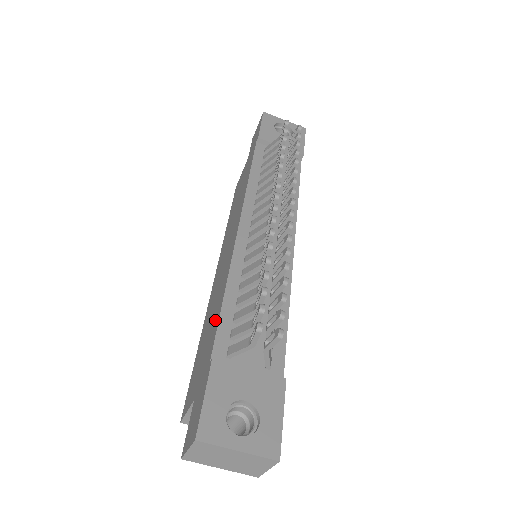
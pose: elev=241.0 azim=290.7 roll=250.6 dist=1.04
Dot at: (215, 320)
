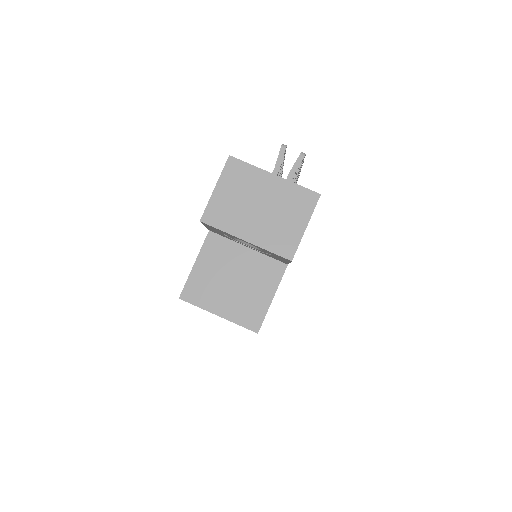
Dot at: occluded
